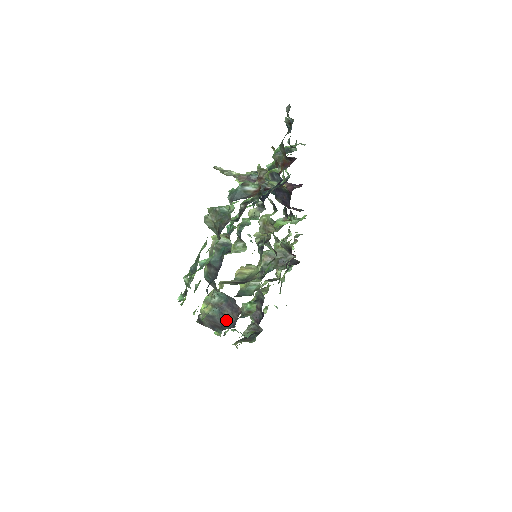
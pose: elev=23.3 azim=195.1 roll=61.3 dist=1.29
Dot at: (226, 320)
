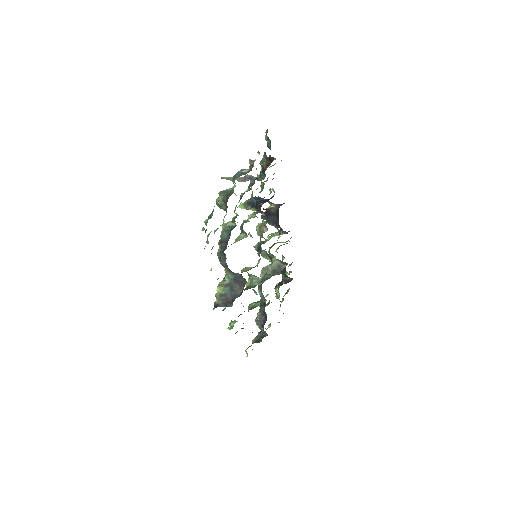
Dot at: (235, 294)
